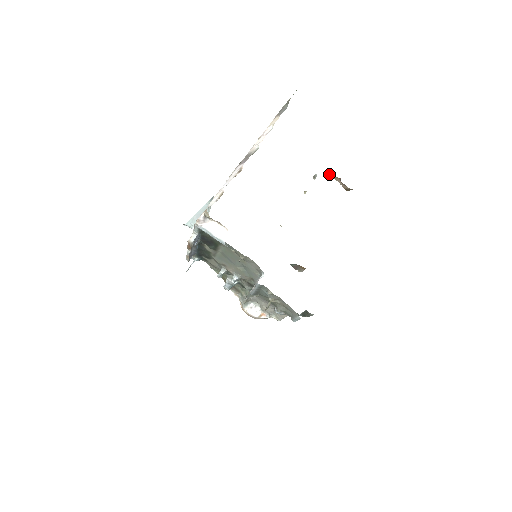
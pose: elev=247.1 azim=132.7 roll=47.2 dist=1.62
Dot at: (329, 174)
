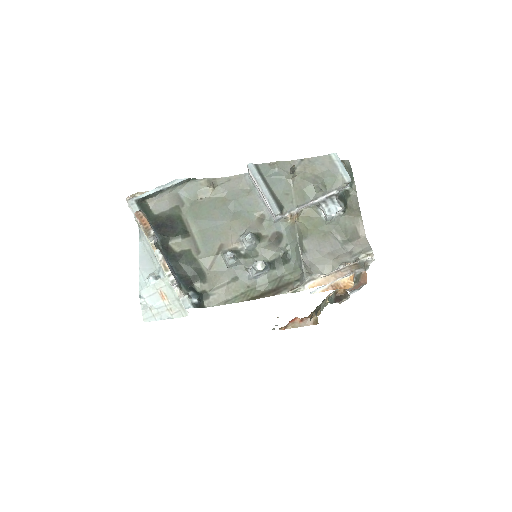
Dot at: occluded
